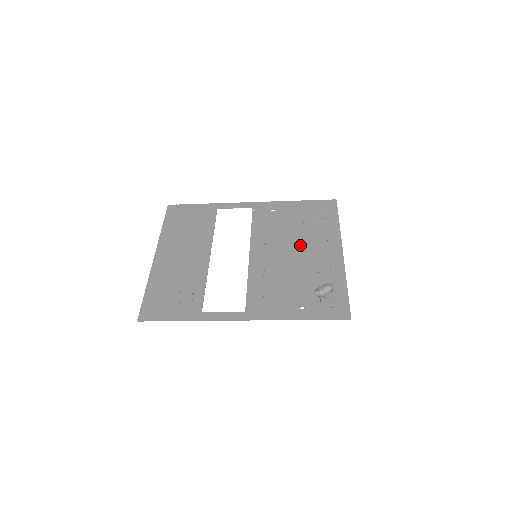
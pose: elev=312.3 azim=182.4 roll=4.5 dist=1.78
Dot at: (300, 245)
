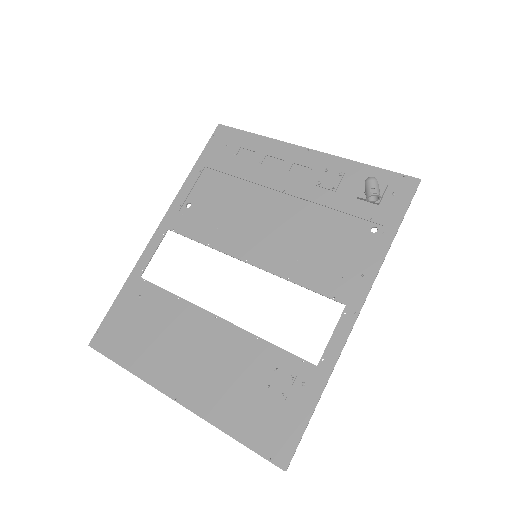
Dot at: (269, 194)
